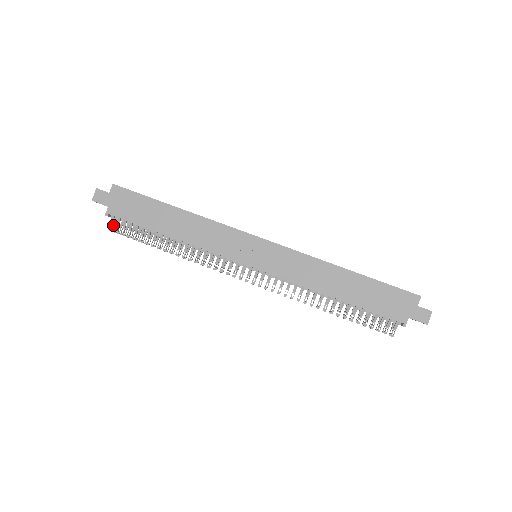
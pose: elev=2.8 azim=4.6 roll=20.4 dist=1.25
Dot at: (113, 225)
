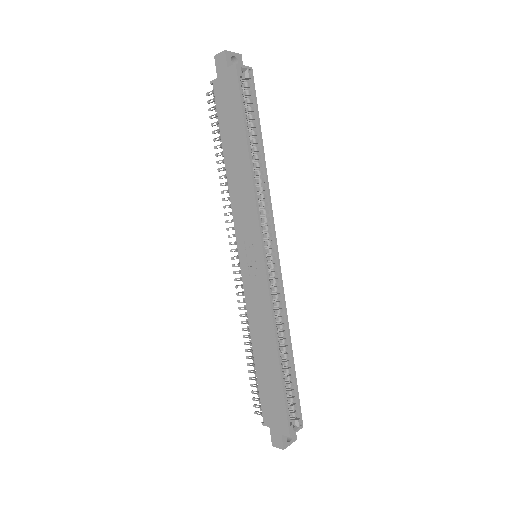
Dot at: occluded
